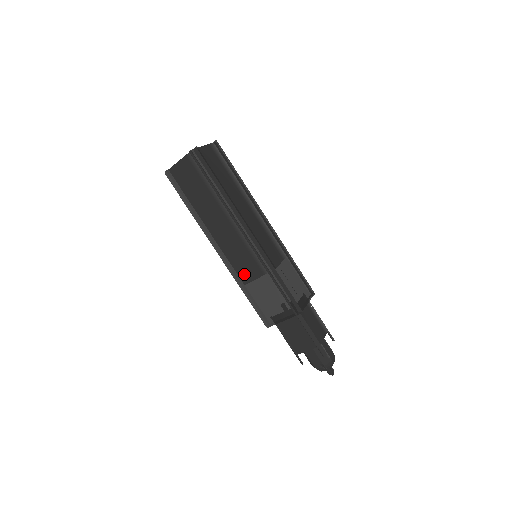
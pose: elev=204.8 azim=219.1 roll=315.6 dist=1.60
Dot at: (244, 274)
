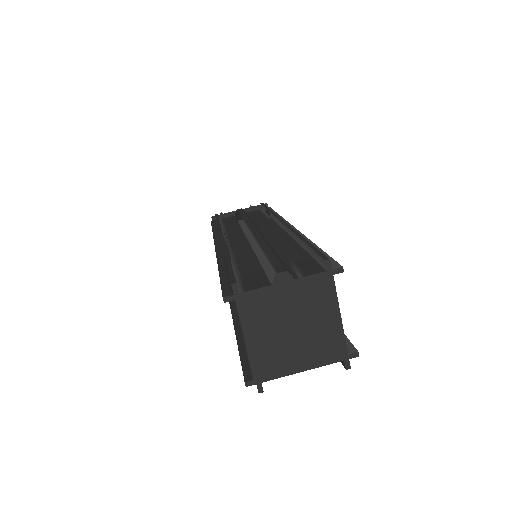
Dot at: occluded
